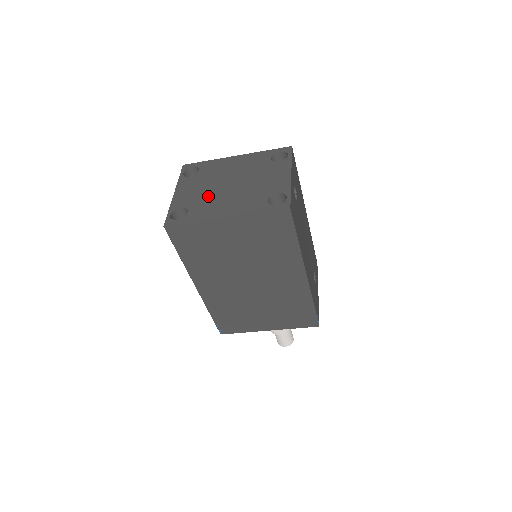
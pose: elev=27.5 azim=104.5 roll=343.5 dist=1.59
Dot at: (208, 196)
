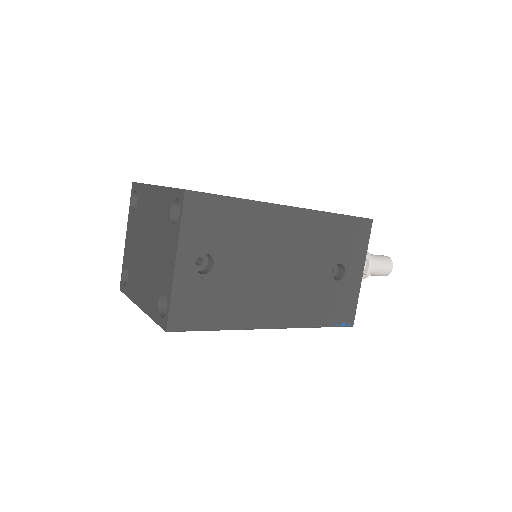
Dot at: (136, 259)
